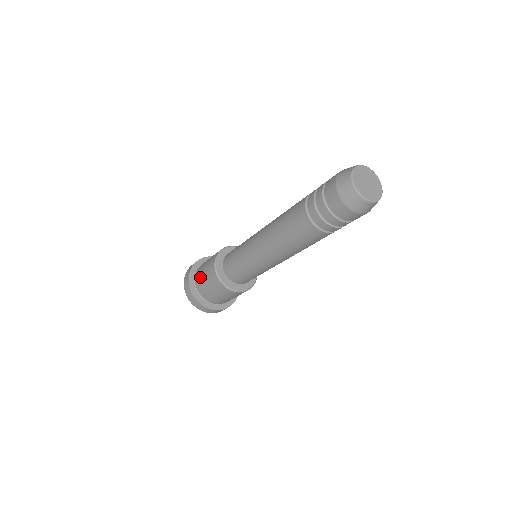
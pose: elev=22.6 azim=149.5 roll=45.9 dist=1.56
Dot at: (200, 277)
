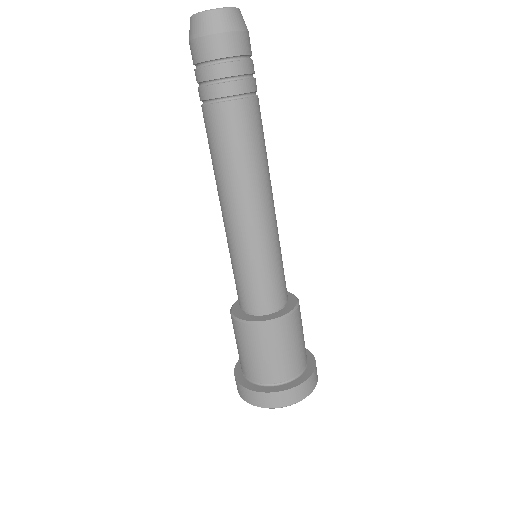
Dot at: occluded
